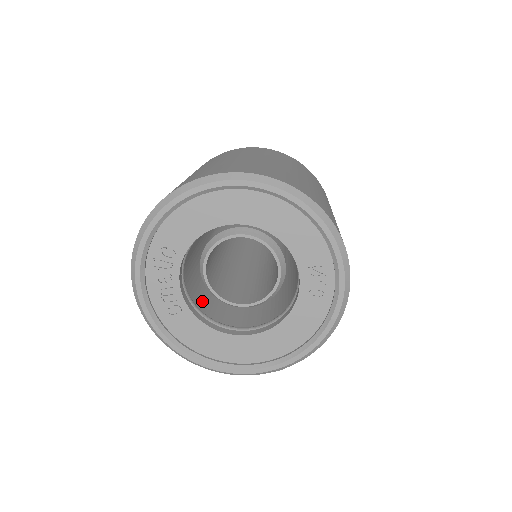
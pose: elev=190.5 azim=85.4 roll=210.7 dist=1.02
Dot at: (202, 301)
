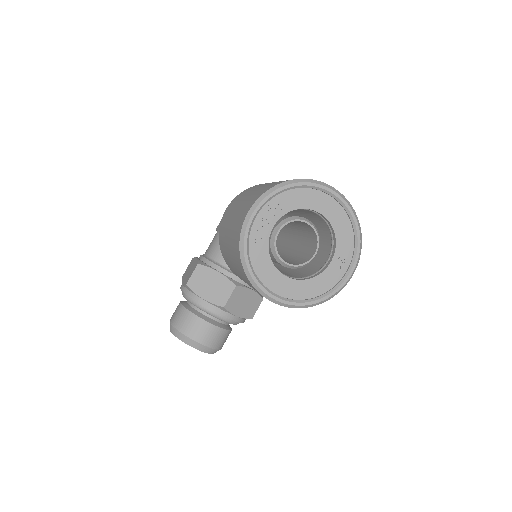
Dot at: occluded
